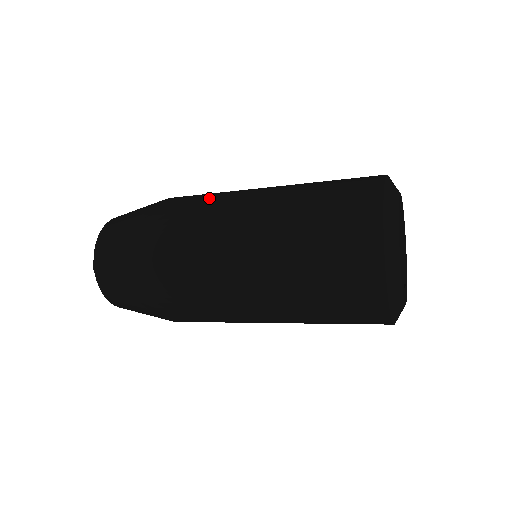
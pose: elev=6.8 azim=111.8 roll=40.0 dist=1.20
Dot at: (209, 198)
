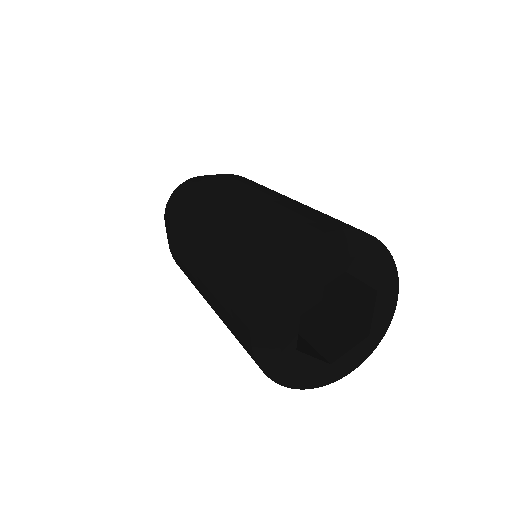
Dot at: (193, 215)
